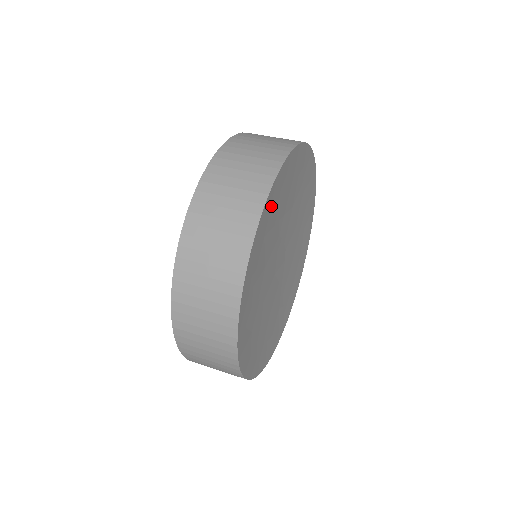
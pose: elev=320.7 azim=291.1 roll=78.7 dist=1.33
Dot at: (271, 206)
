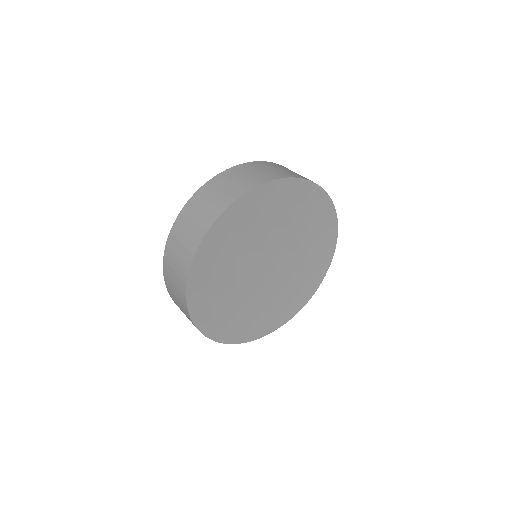
Dot at: (243, 211)
